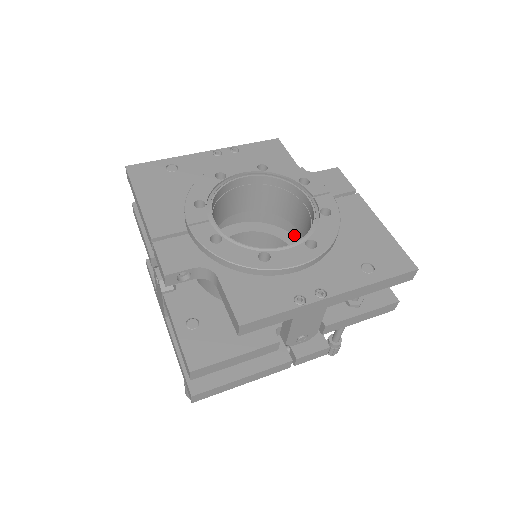
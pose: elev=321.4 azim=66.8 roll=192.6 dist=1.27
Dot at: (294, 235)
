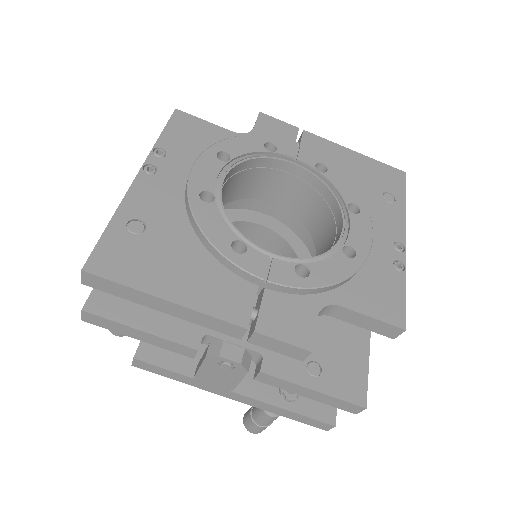
Dot at: (242, 208)
